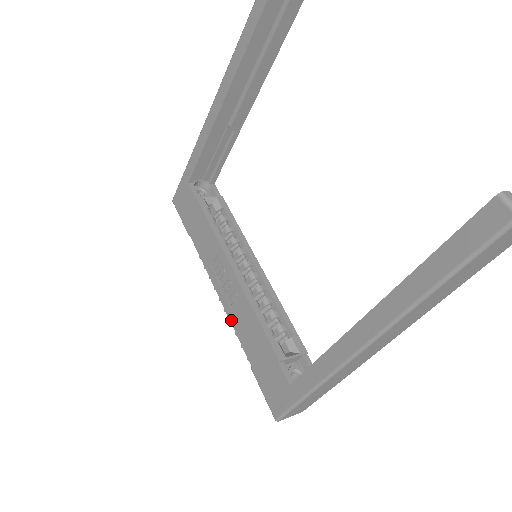
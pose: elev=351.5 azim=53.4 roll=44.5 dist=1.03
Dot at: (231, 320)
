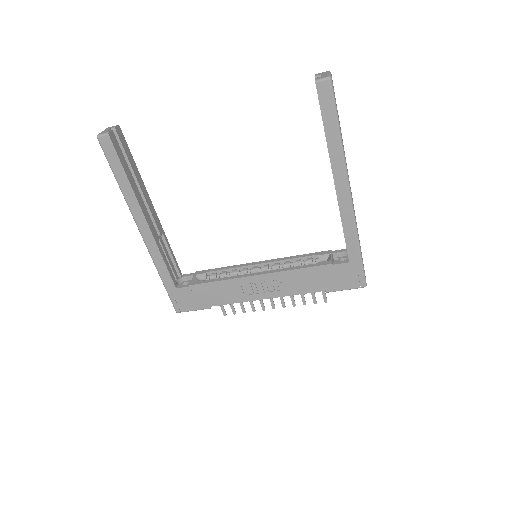
Dot at: (289, 295)
